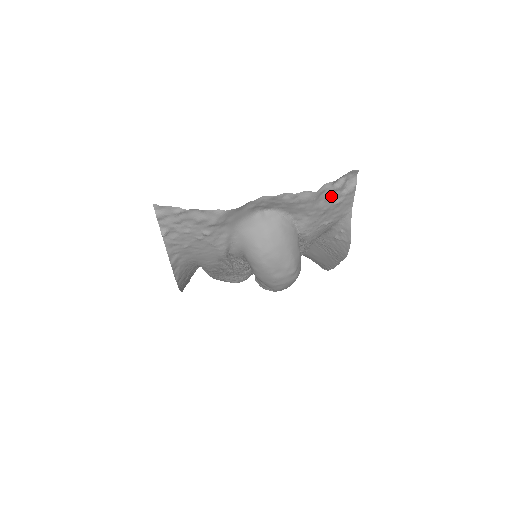
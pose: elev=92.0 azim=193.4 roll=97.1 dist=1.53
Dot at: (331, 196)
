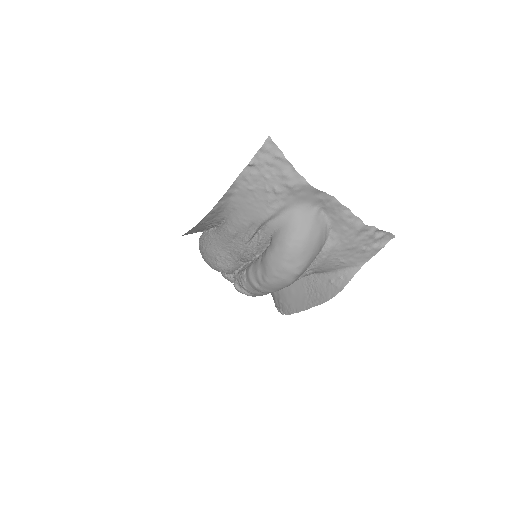
Dot at: (366, 239)
